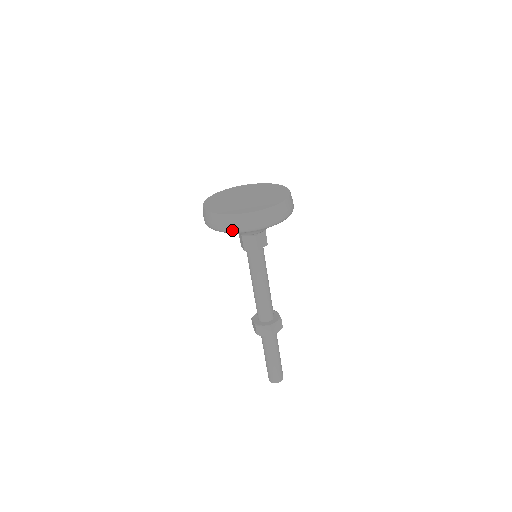
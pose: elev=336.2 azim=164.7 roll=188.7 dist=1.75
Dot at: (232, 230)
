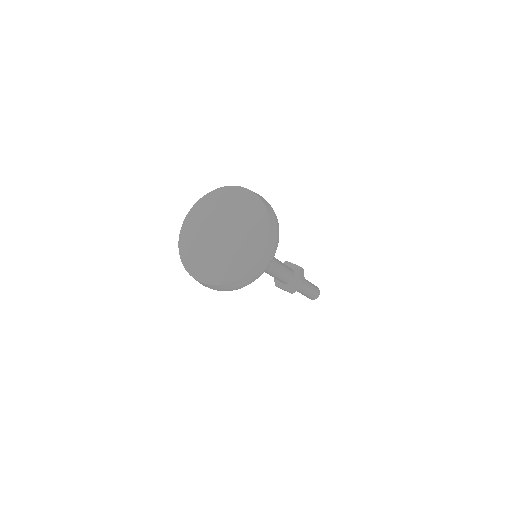
Dot at: occluded
